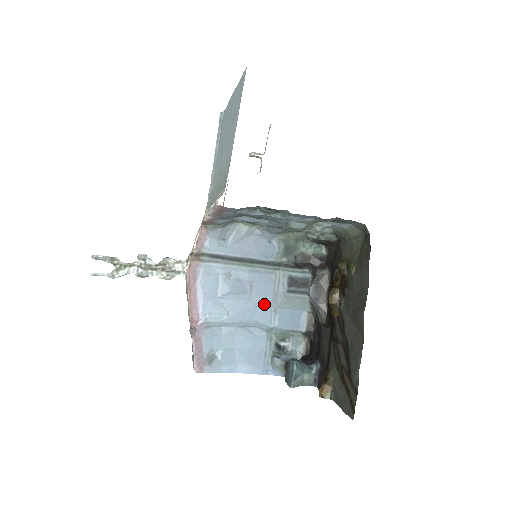
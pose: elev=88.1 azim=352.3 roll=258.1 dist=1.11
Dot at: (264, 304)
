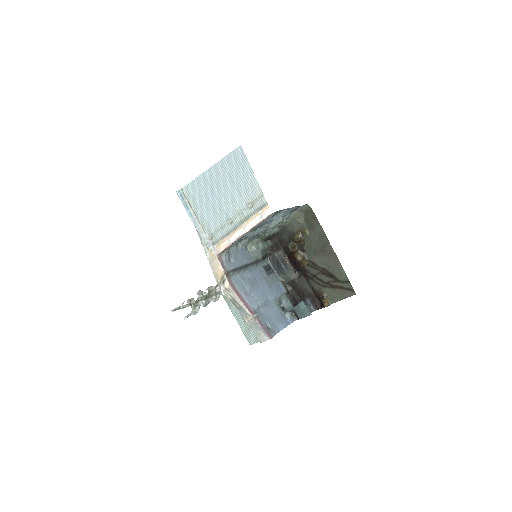
Dot at: (265, 286)
